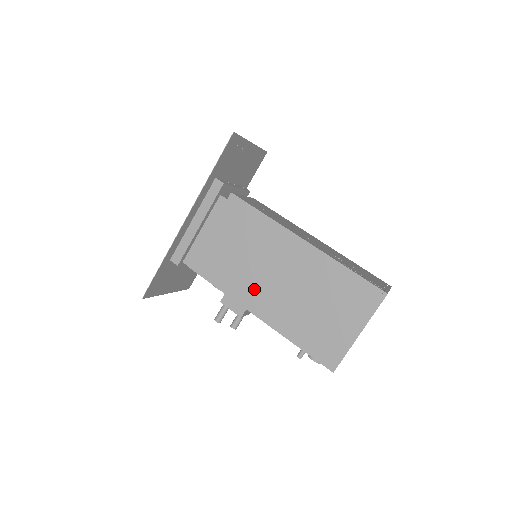
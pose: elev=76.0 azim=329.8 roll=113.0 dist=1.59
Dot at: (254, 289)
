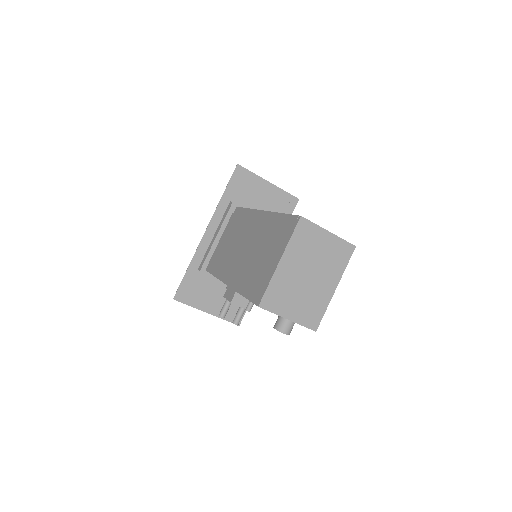
Dot at: (231, 265)
